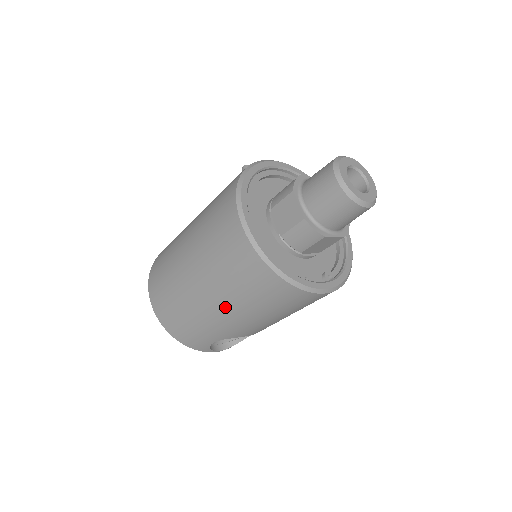
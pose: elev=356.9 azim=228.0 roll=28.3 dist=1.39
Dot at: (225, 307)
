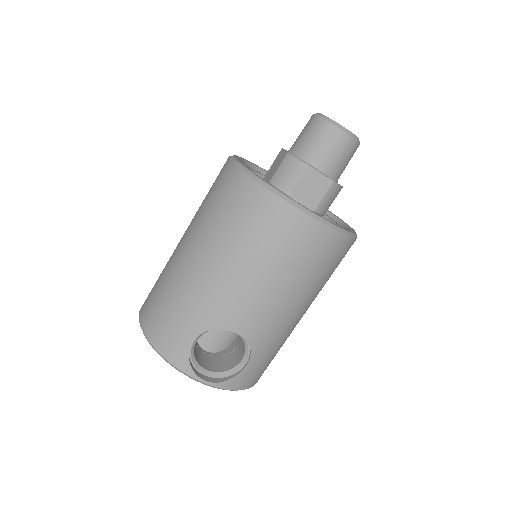
Dot at: (206, 257)
